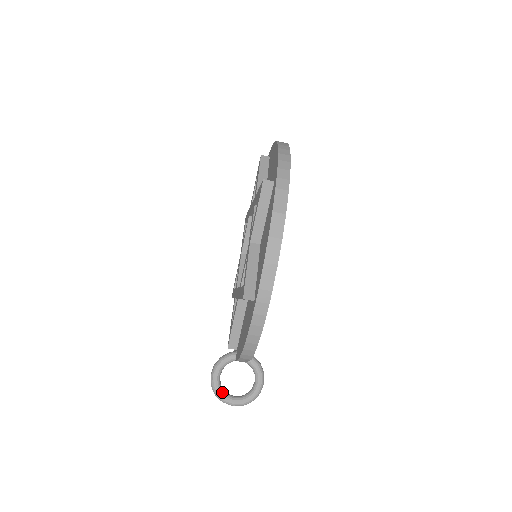
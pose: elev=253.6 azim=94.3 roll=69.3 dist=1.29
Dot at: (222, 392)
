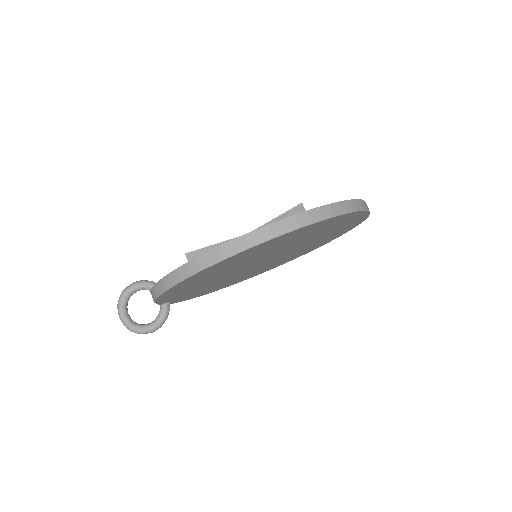
Dot at: (124, 300)
